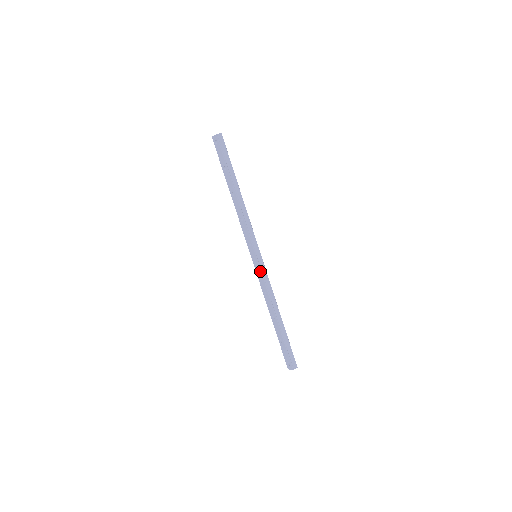
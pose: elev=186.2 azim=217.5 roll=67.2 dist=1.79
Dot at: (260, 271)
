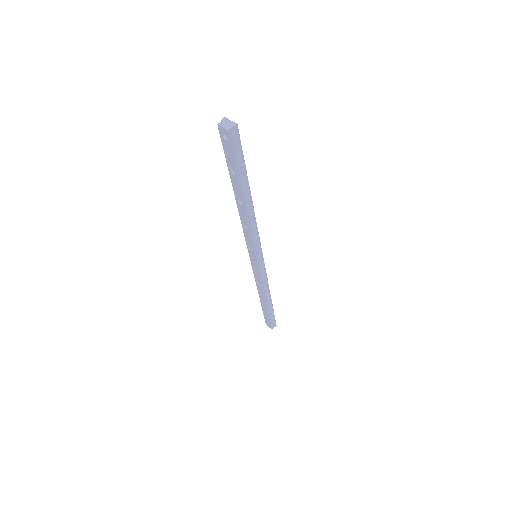
Dot at: (258, 272)
